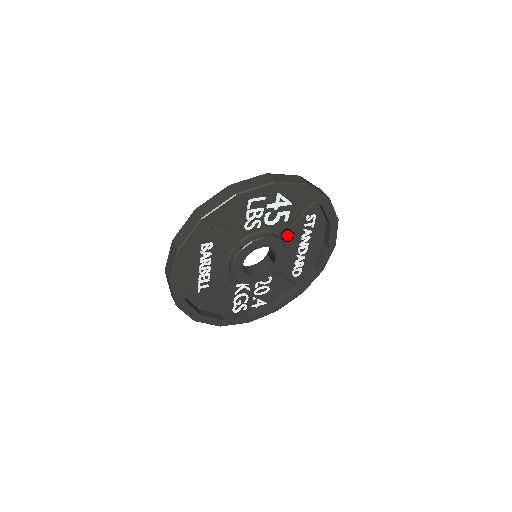
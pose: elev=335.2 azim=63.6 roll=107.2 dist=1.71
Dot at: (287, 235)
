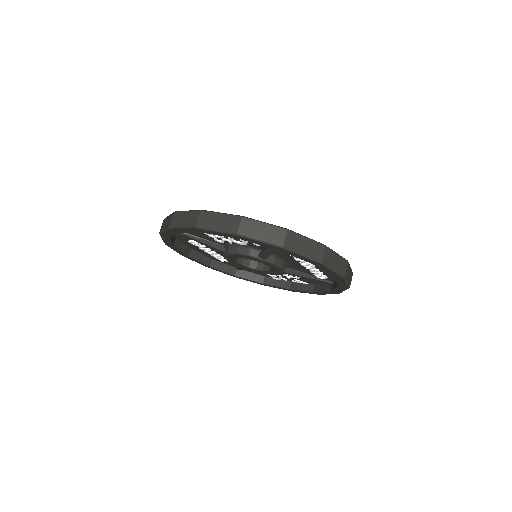
Dot at: (267, 256)
